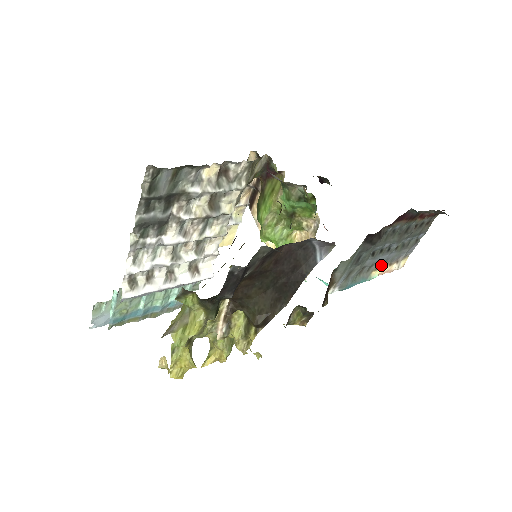
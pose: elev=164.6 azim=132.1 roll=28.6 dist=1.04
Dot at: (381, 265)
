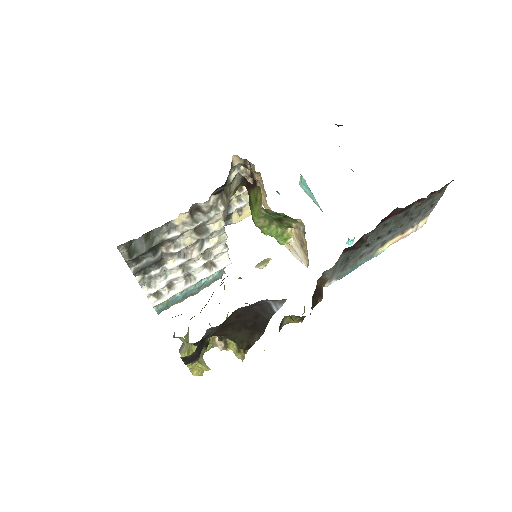
Dot at: (389, 240)
